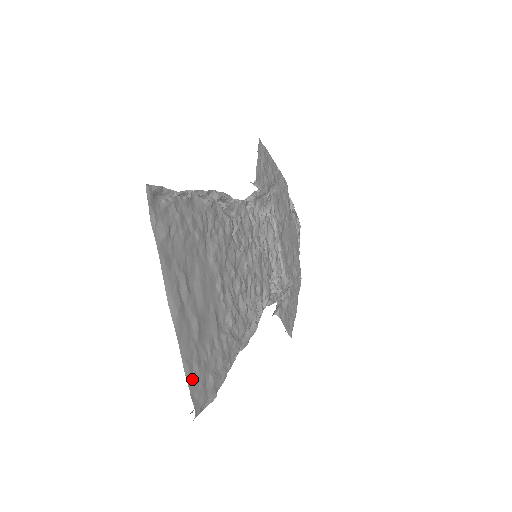
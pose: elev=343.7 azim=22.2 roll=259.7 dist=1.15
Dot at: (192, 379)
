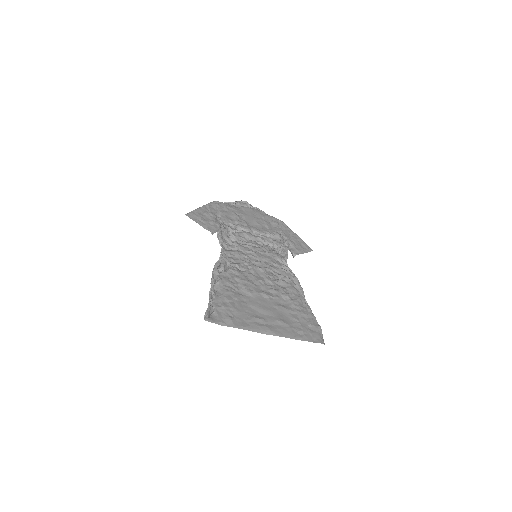
Dot at: (306, 338)
